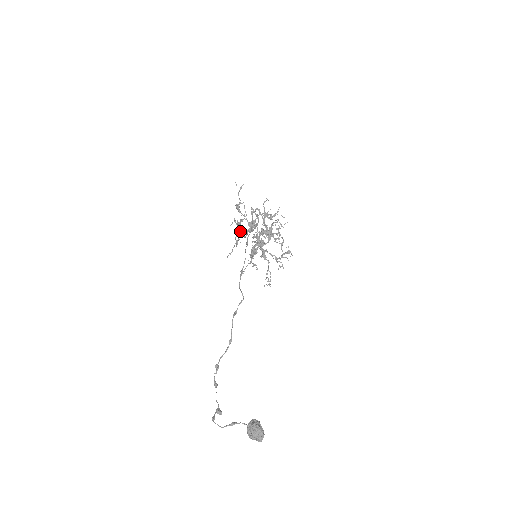
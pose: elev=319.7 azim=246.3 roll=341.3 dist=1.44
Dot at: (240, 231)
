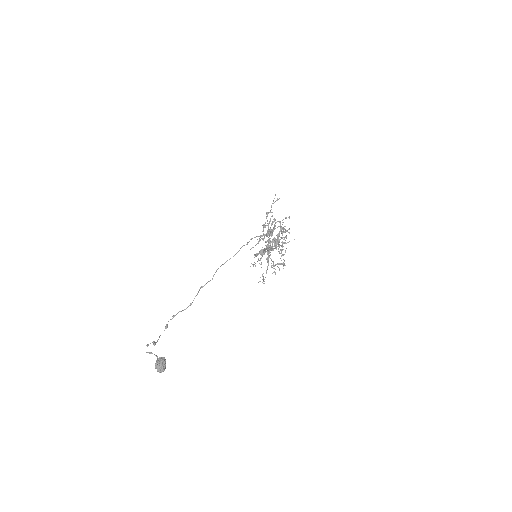
Dot at: occluded
